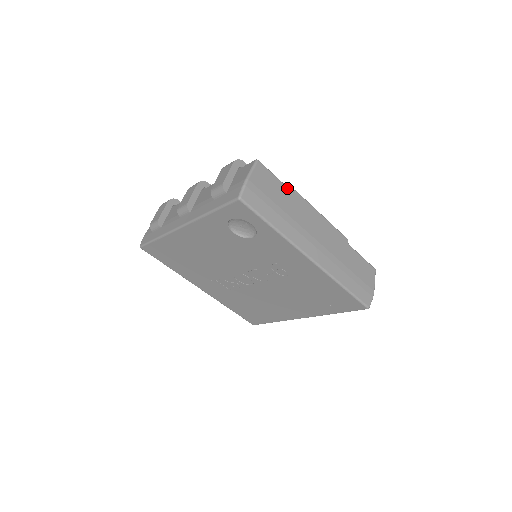
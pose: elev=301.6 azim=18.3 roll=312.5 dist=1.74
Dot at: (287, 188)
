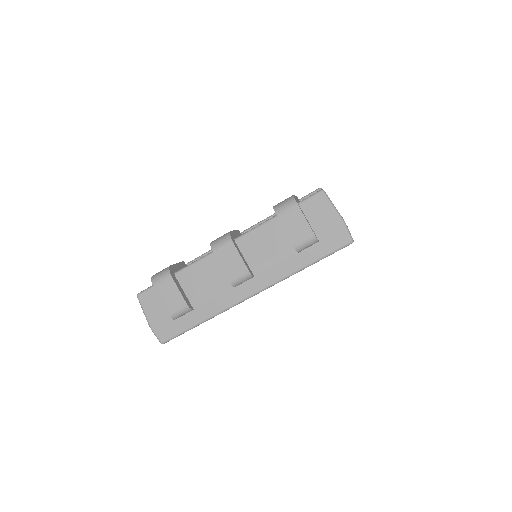
Dot at: occluded
